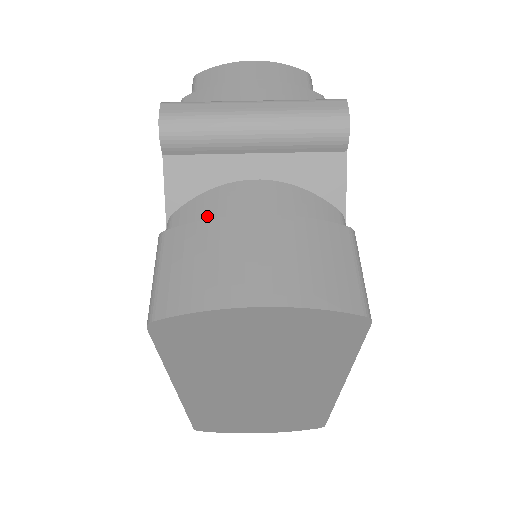
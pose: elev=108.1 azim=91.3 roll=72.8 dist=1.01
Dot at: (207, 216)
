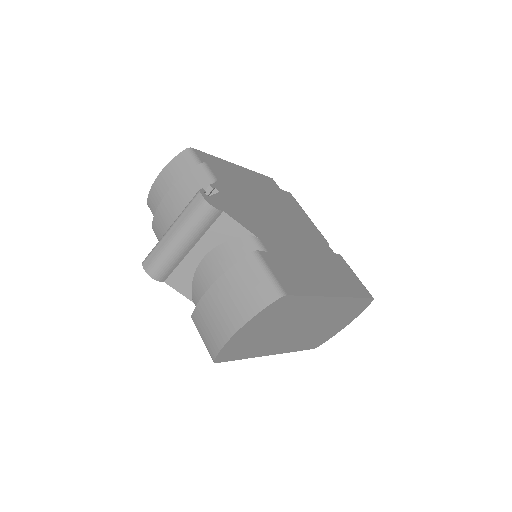
Dot at: (201, 293)
